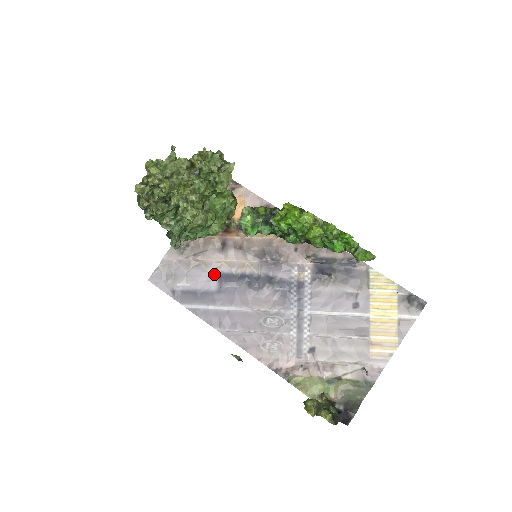
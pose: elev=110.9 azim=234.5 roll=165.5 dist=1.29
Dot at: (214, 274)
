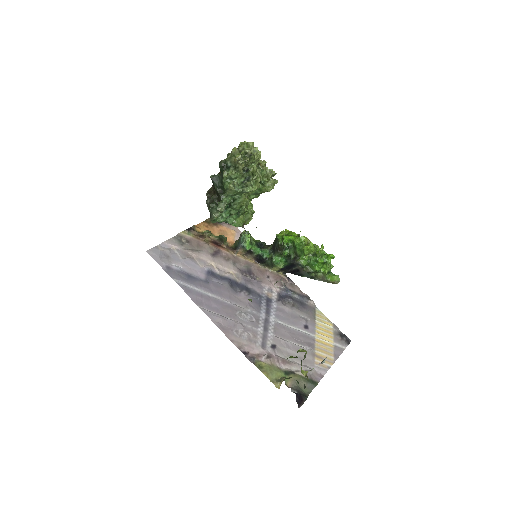
Dot at: (204, 269)
